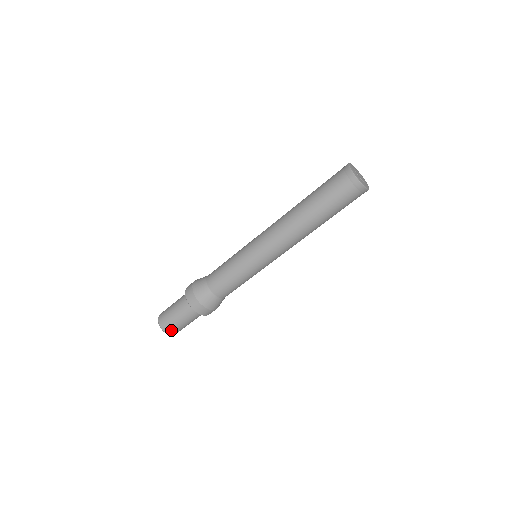
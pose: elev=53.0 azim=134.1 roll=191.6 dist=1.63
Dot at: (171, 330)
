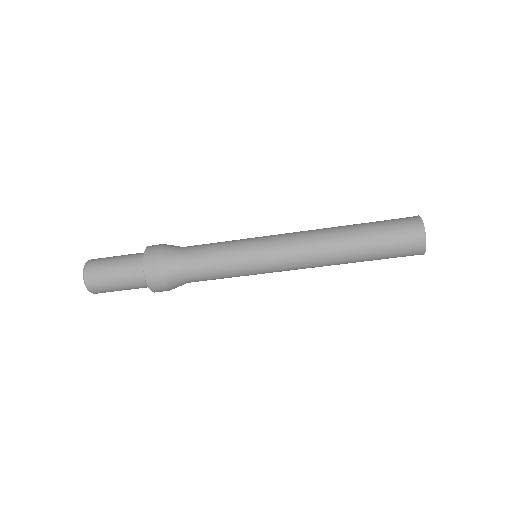
Dot at: (96, 287)
